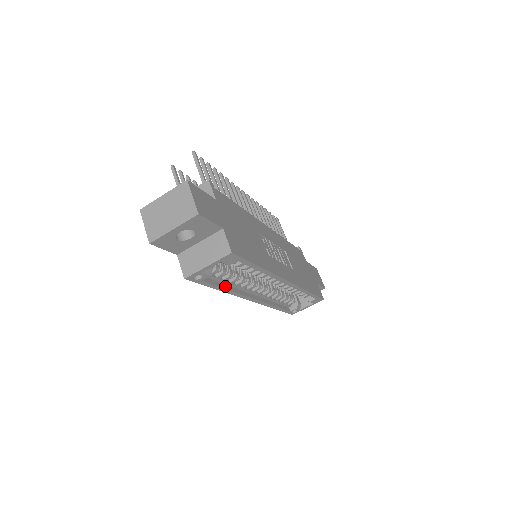
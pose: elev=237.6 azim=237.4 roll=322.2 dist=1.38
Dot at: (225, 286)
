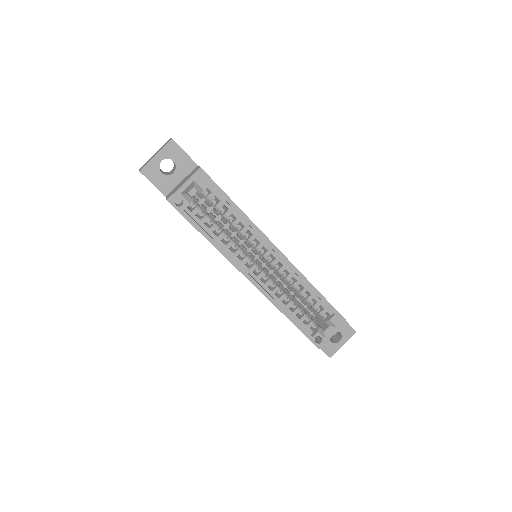
Dot at: (213, 239)
